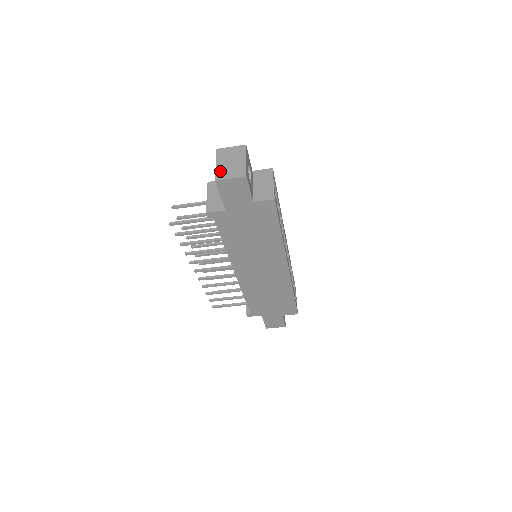
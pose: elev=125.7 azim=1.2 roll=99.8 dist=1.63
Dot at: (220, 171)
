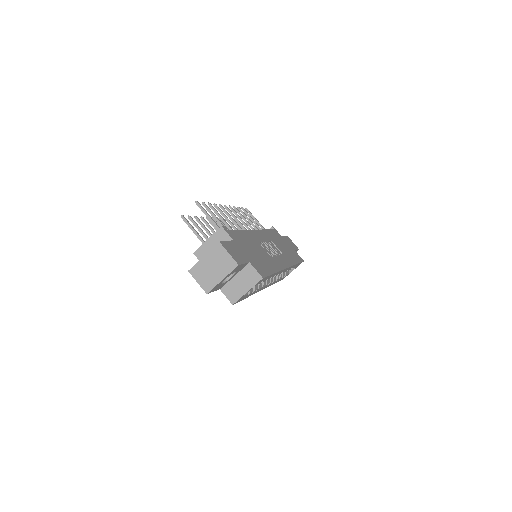
Dot at: (199, 267)
